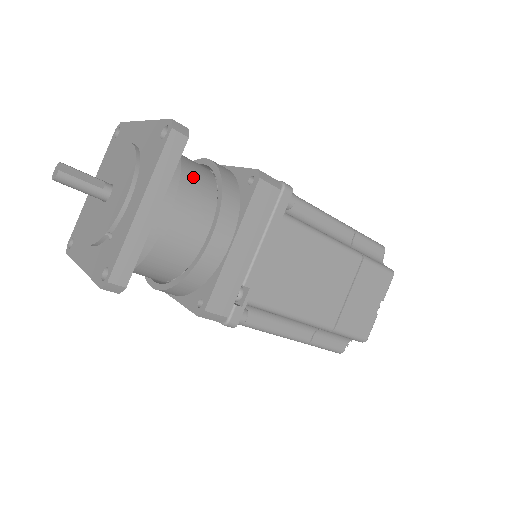
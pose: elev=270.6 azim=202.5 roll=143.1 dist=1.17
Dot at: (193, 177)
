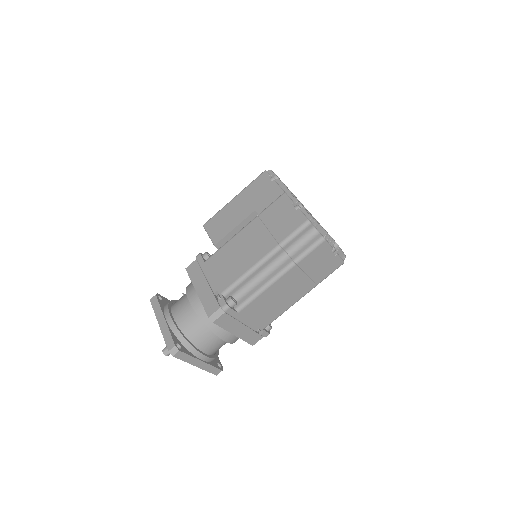
Dot at: (195, 332)
